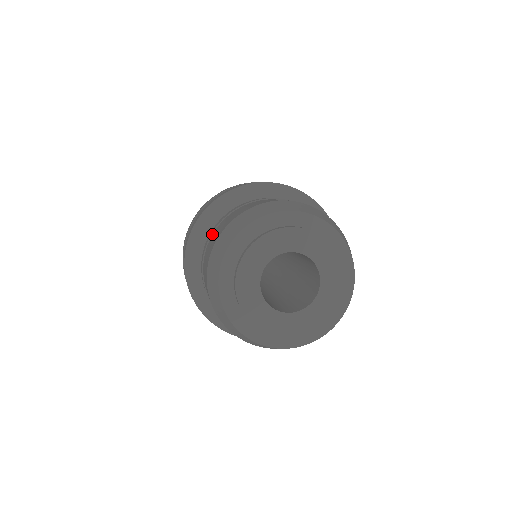
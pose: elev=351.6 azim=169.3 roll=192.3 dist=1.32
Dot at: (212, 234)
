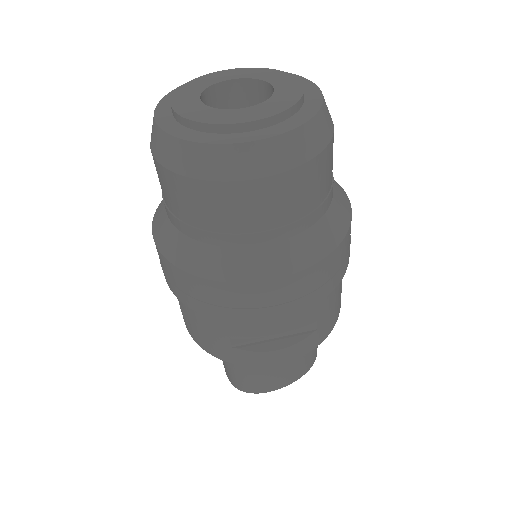
Dot at: occluded
